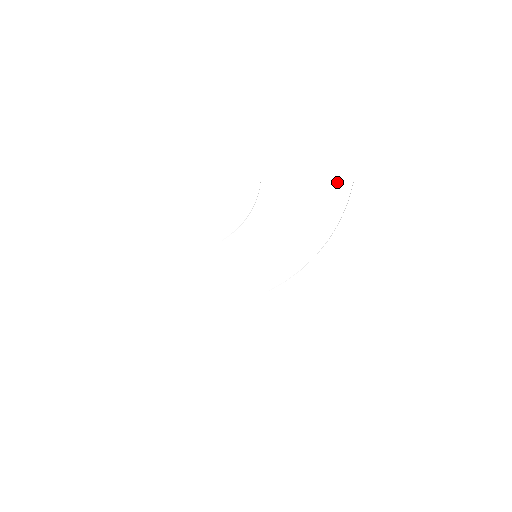
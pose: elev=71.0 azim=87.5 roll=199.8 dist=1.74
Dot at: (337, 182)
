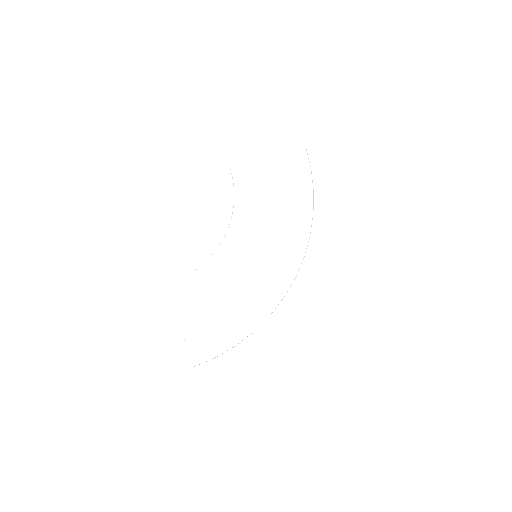
Dot at: (293, 154)
